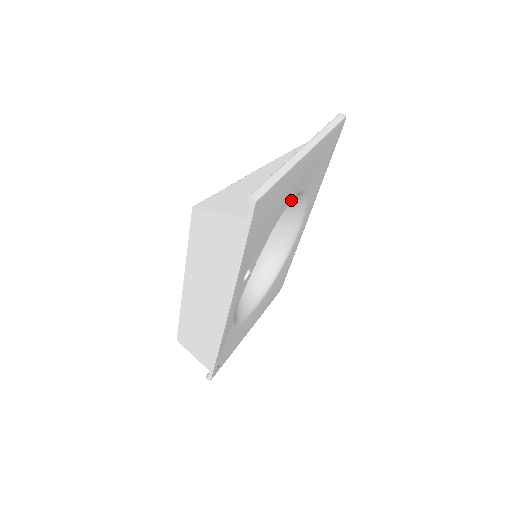
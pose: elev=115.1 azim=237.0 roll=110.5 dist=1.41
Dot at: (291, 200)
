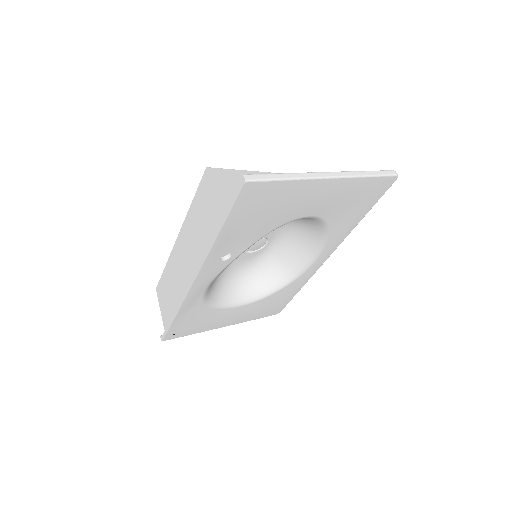
Dot at: (311, 224)
